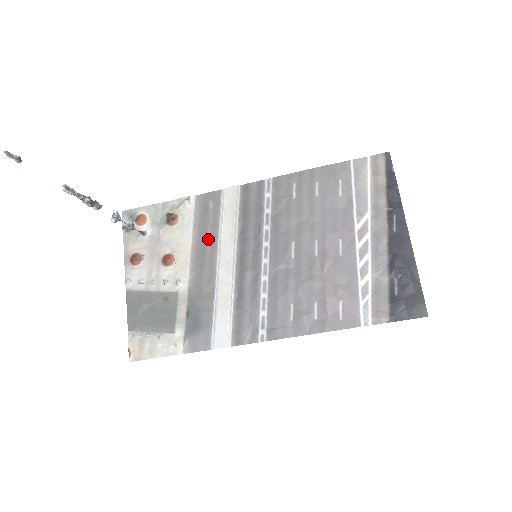
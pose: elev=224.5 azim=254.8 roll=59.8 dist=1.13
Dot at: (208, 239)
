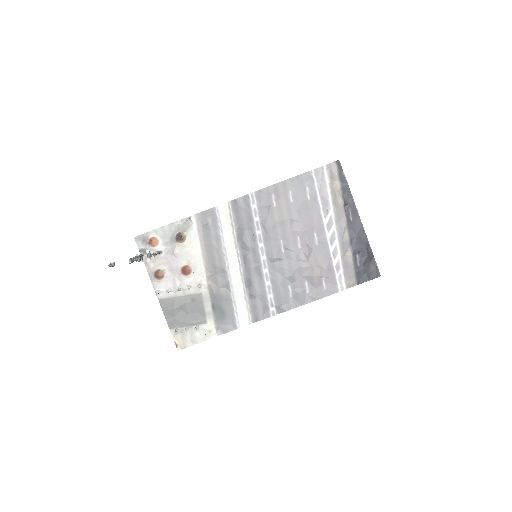
Dot at: (214, 248)
